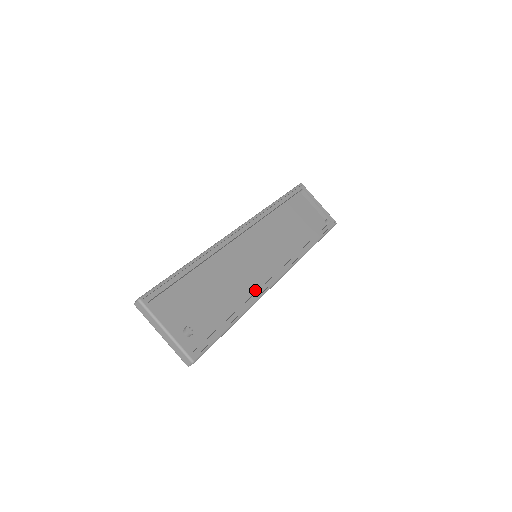
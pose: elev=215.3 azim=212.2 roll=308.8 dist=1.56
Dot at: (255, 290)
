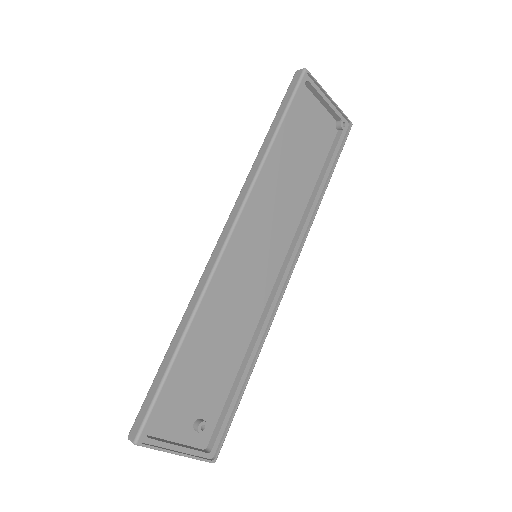
Dot at: (261, 310)
